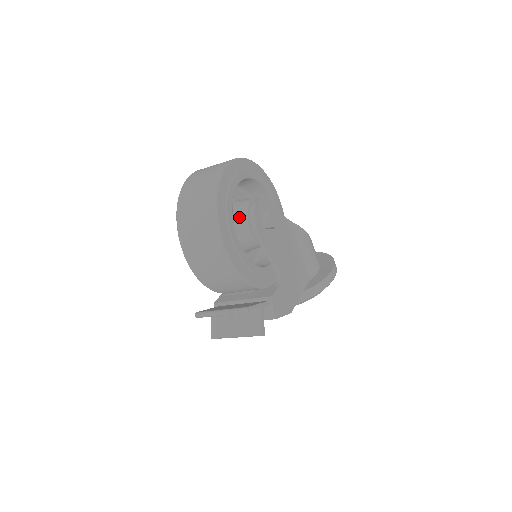
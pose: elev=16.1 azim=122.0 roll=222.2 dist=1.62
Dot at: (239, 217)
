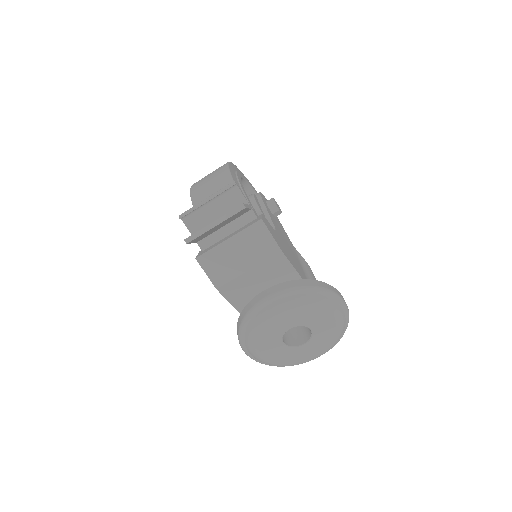
Dot at: occluded
